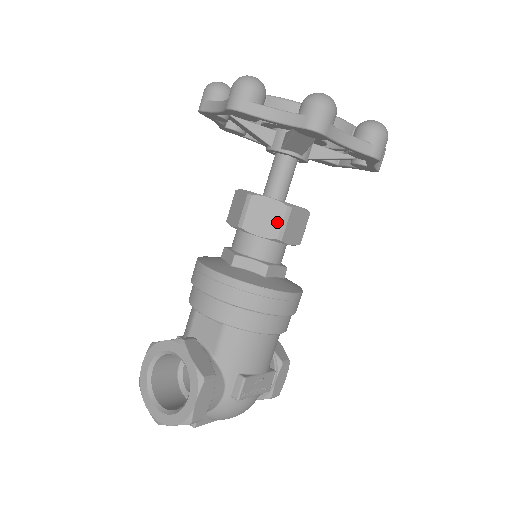
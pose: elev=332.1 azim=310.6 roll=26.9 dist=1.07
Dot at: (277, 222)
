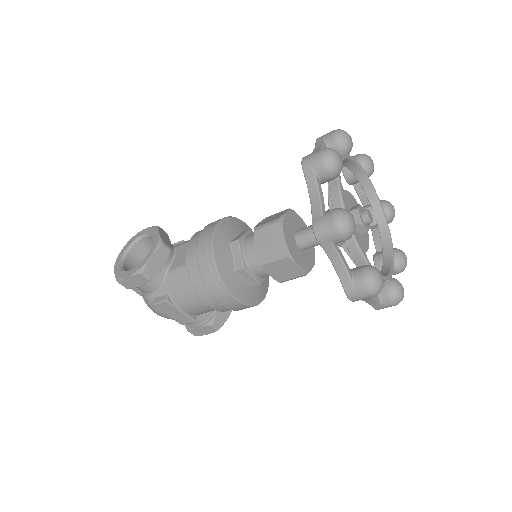
Dot at: (271, 253)
